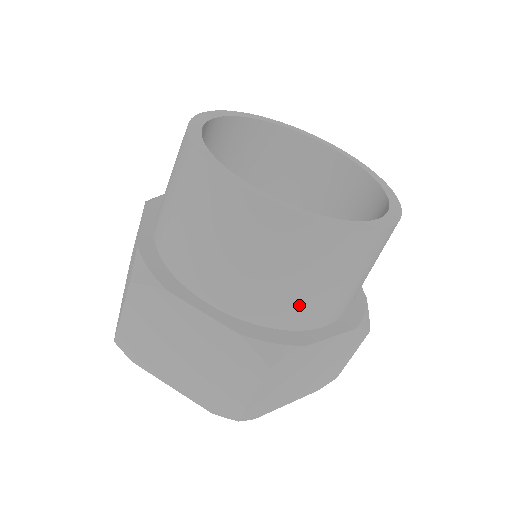
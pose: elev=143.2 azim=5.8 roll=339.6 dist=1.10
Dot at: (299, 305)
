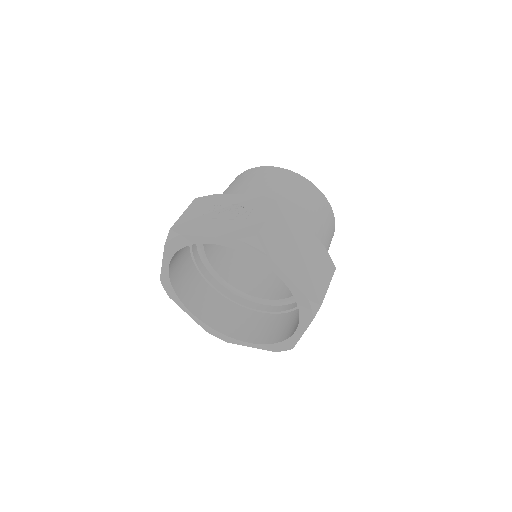
Dot at: occluded
